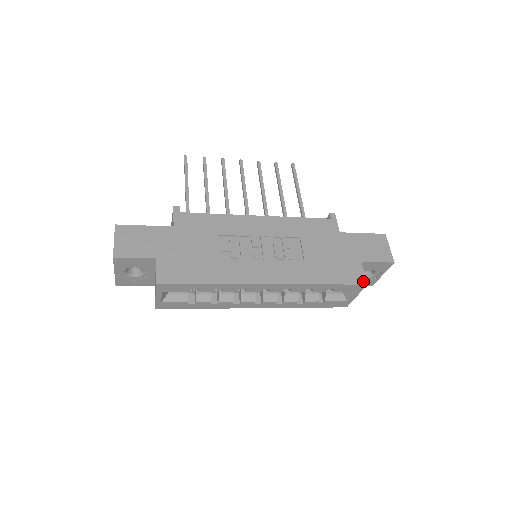
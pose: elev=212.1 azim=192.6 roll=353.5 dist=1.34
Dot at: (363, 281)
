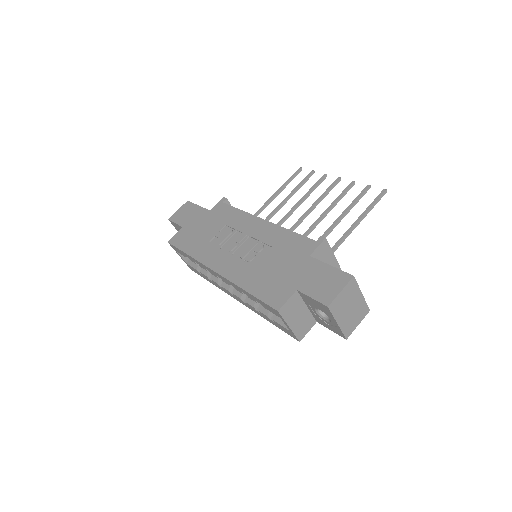
Dot at: (278, 306)
